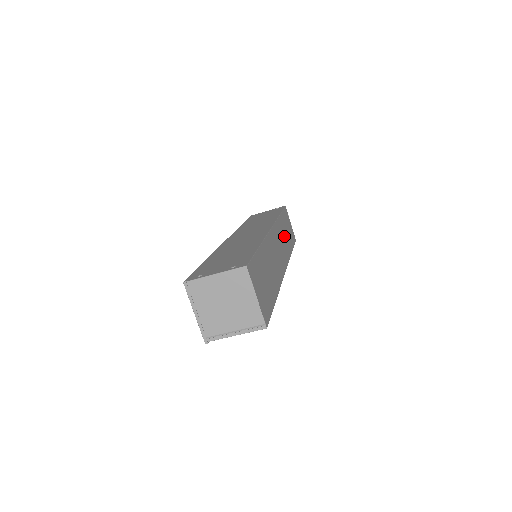
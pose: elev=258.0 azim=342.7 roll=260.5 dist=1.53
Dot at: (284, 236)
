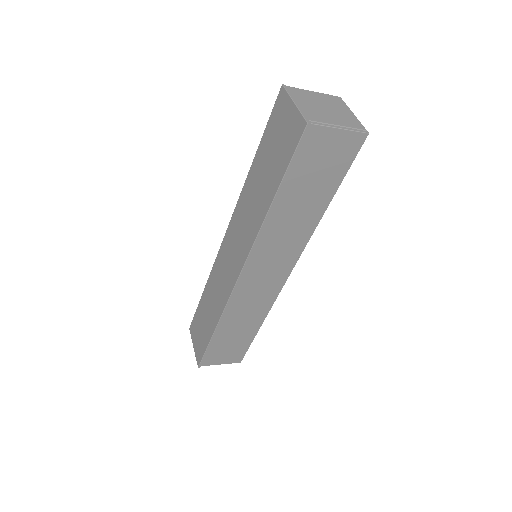
Dot at: occluded
